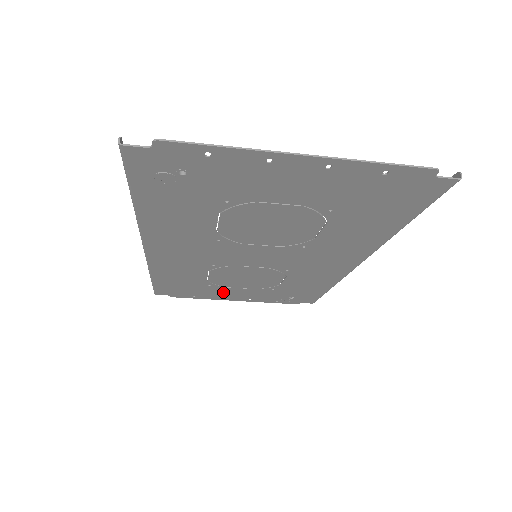
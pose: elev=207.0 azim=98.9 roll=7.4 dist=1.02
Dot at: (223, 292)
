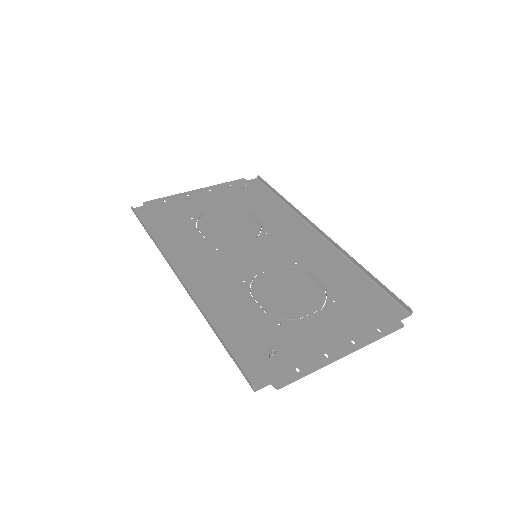
Dot at: (195, 206)
